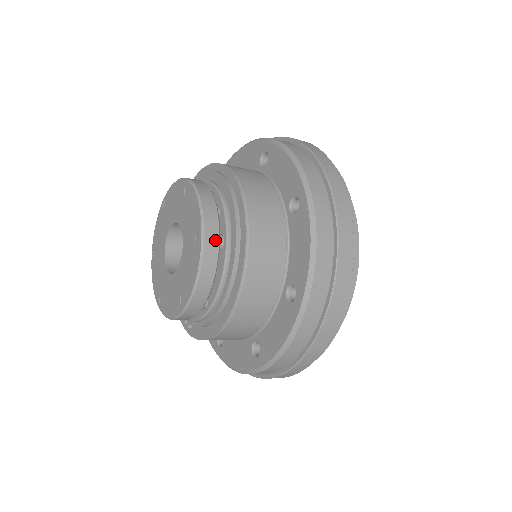
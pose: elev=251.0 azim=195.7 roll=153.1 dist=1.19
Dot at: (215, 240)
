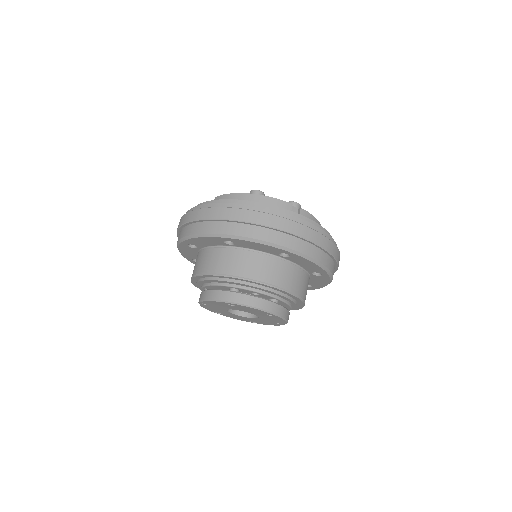
Dot at: (277, 307)
